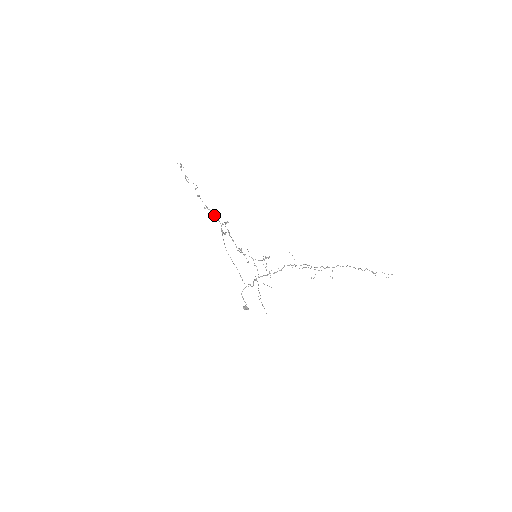
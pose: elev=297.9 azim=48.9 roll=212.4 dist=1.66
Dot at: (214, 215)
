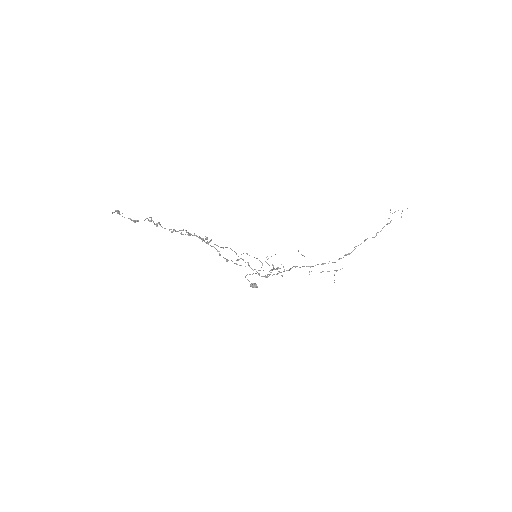
Dot at: occluded
